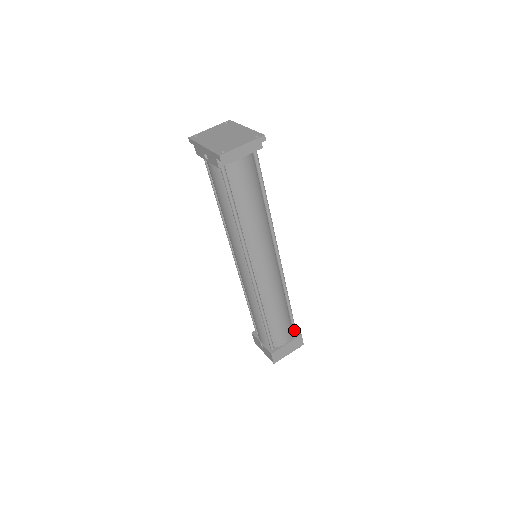
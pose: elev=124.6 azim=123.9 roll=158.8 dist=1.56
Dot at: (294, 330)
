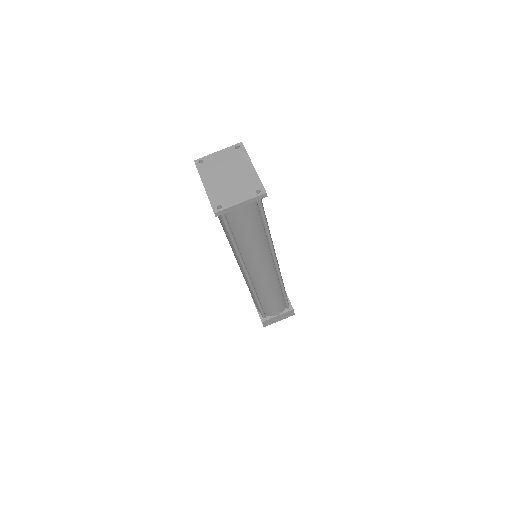
Dot at: (287, 306)
